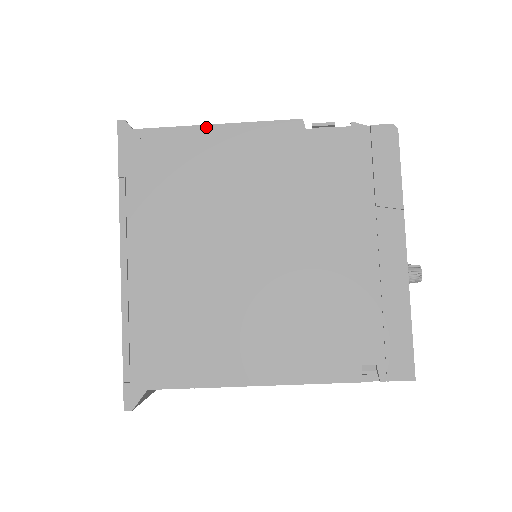
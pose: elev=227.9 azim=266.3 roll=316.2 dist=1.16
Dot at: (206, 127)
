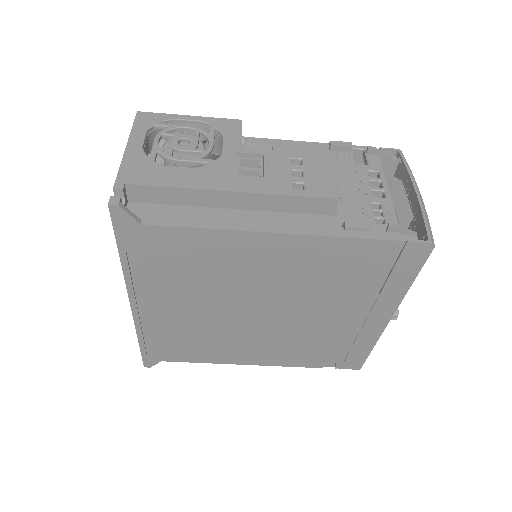
Dot at: (218, 193)
